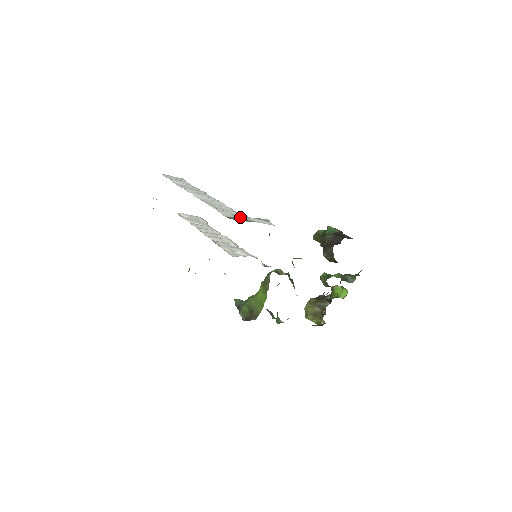
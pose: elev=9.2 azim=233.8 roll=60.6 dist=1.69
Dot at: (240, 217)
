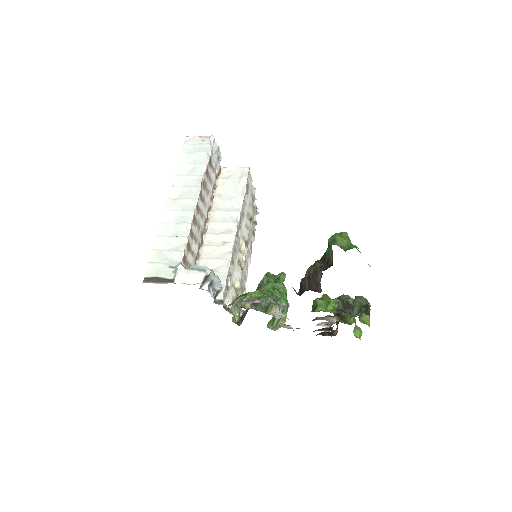
Dot at: (165, 272)
